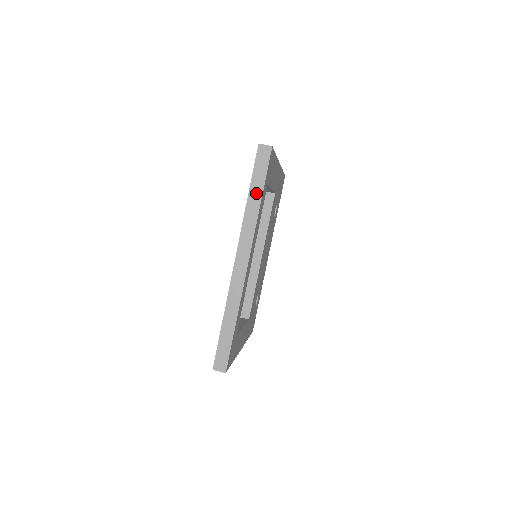
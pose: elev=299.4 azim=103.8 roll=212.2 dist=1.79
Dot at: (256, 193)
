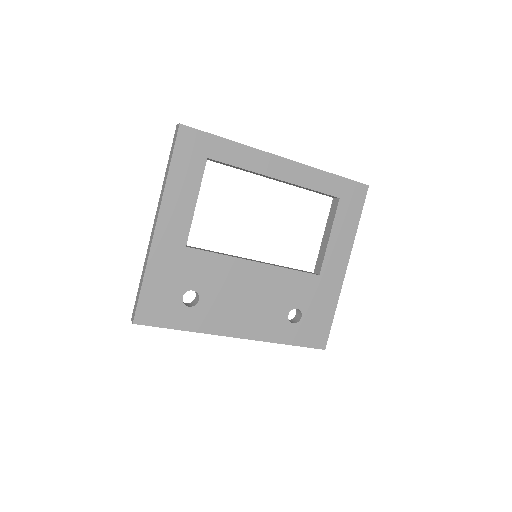
Dot at: occluded
